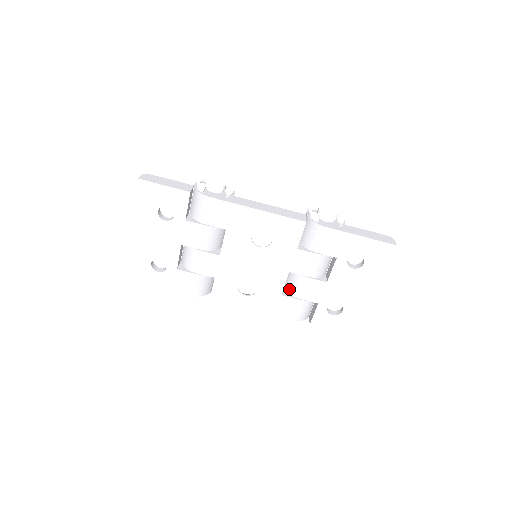
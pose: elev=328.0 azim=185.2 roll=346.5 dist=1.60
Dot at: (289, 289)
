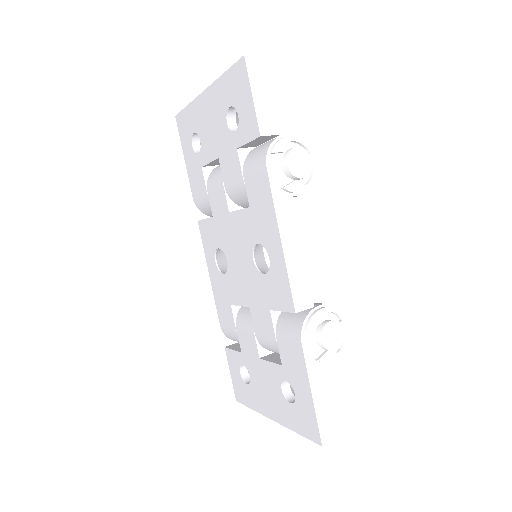
Dot at: (242, 311)
